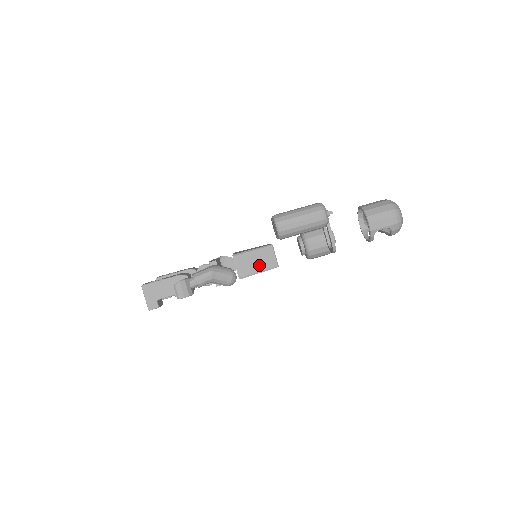
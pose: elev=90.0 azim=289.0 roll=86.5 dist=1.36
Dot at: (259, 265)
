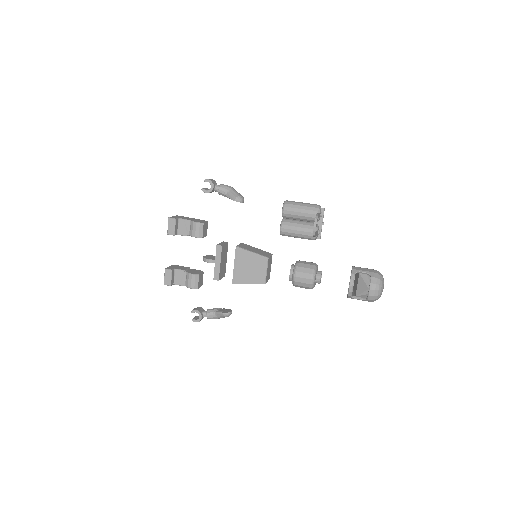
Dot at: (255, 251)
